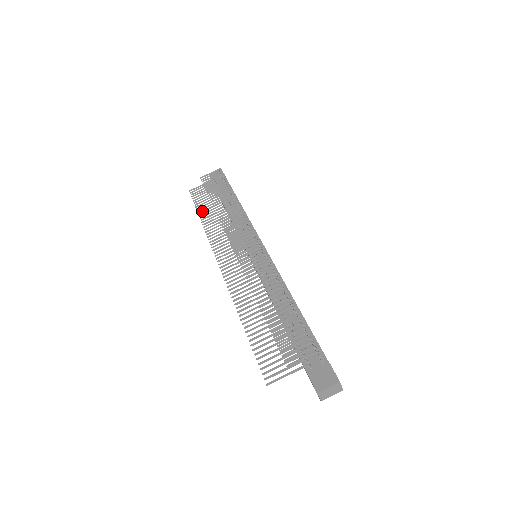
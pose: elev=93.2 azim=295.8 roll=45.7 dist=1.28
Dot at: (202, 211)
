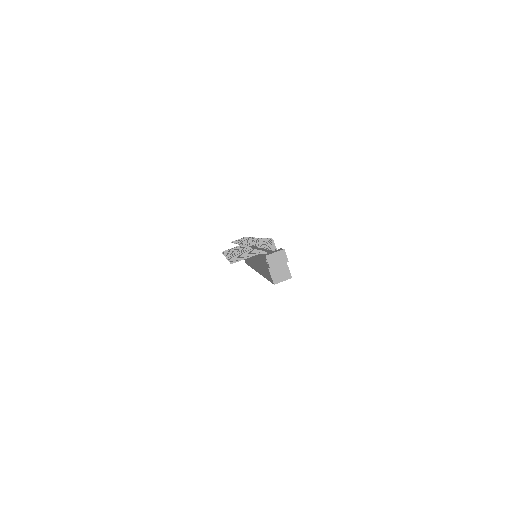
Dot at: occluded
